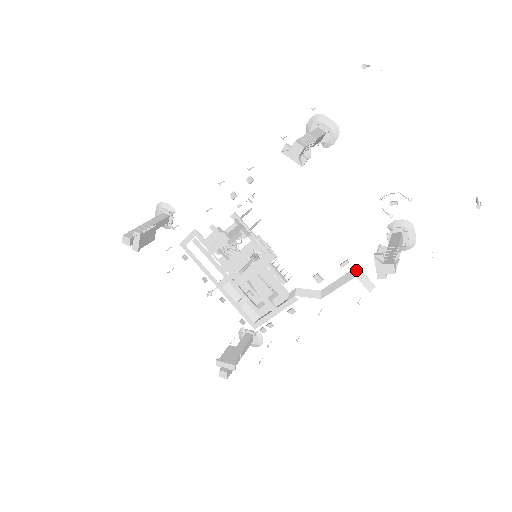
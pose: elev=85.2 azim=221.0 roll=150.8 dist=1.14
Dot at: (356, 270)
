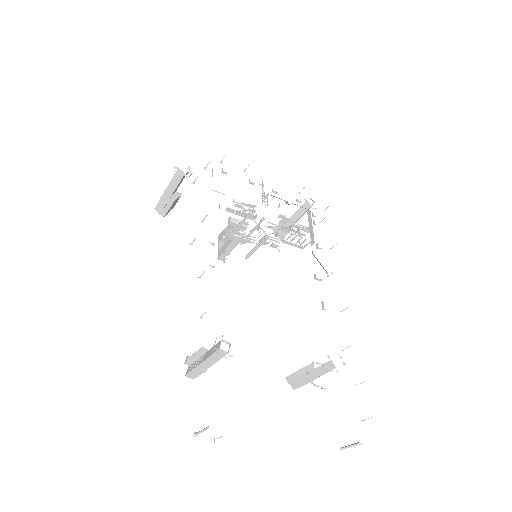
Dot at: occluded
